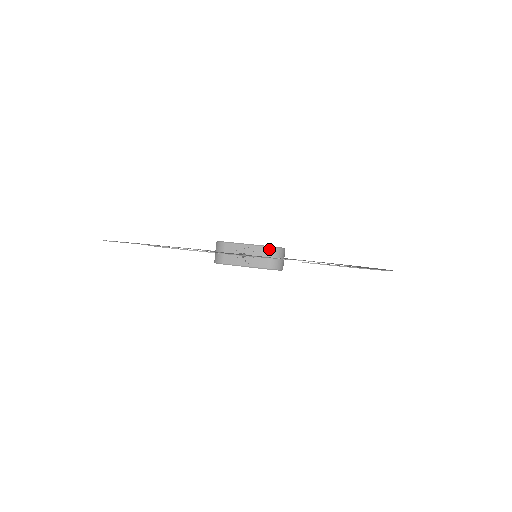
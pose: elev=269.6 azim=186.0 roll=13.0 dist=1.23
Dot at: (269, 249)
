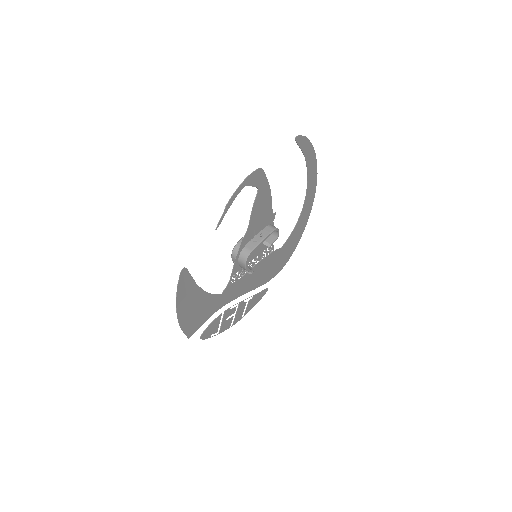
Dot at: occluded
